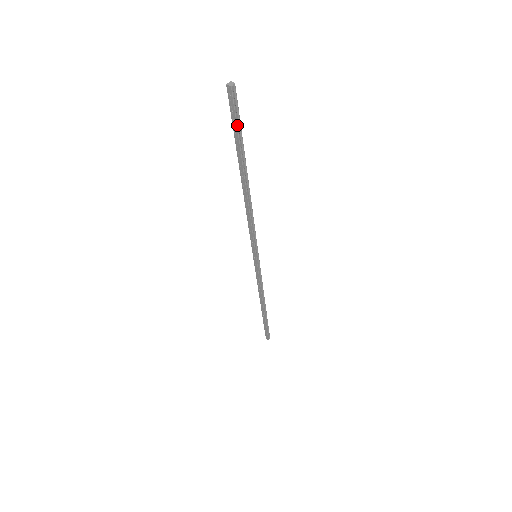
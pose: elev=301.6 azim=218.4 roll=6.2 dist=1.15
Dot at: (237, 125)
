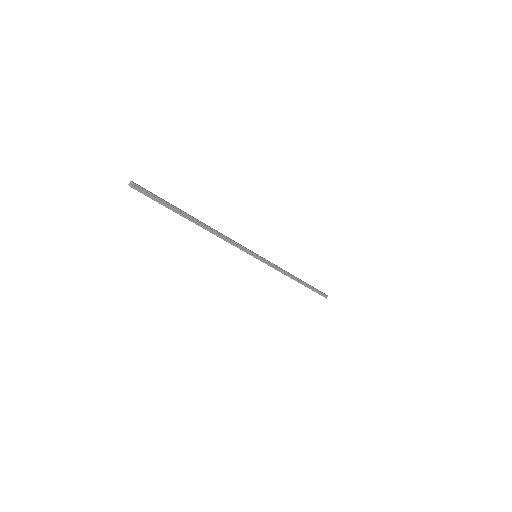
Dot at: (156, 201)
